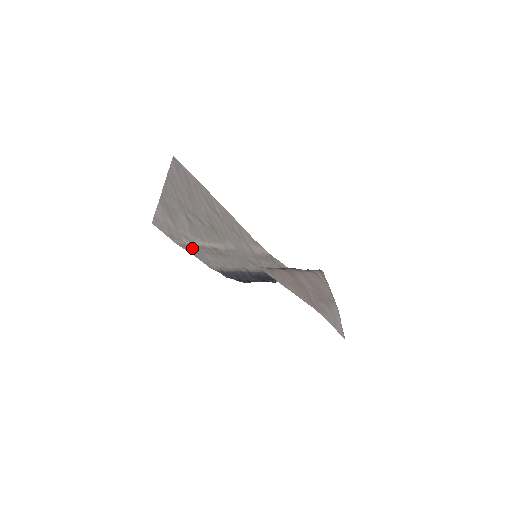
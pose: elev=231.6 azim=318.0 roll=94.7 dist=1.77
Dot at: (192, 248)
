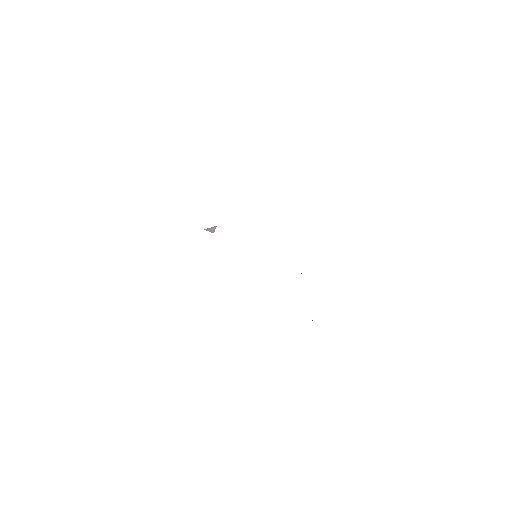
Dot at: occluded
